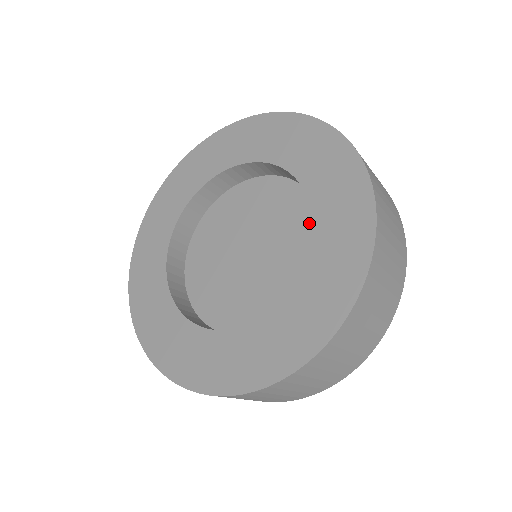
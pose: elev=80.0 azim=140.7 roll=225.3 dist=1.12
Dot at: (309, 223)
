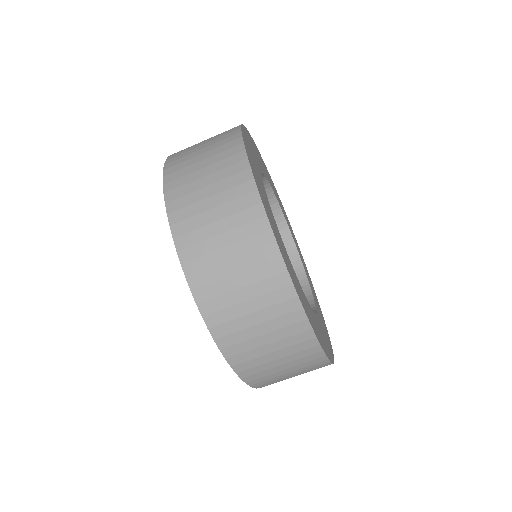
Dot at: occluded
